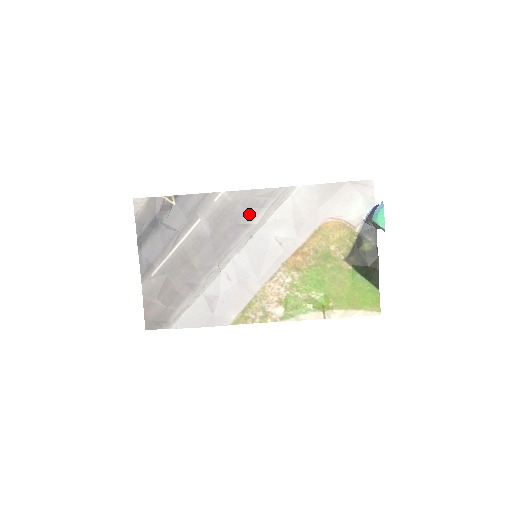
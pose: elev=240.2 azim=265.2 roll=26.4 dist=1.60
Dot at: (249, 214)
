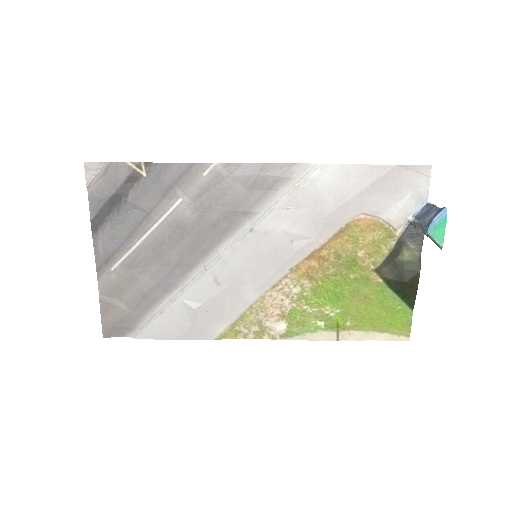
Dot at: (251, 198)
